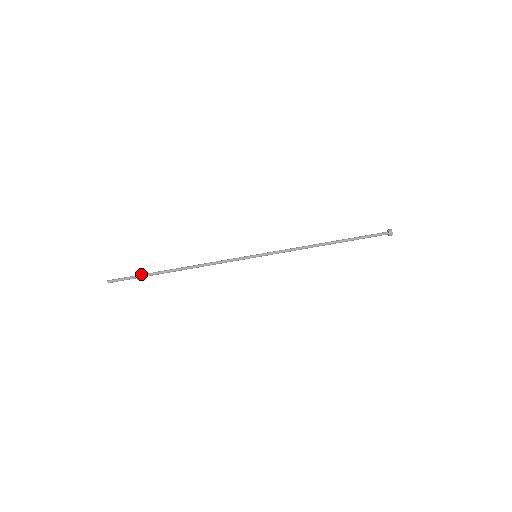
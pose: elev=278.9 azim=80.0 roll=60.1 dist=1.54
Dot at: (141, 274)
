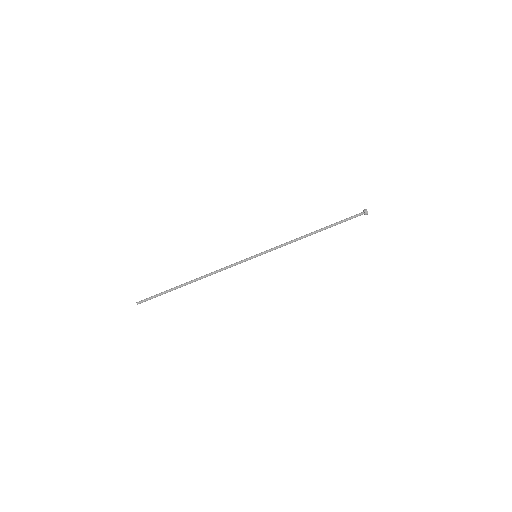
Dot at: occluded
